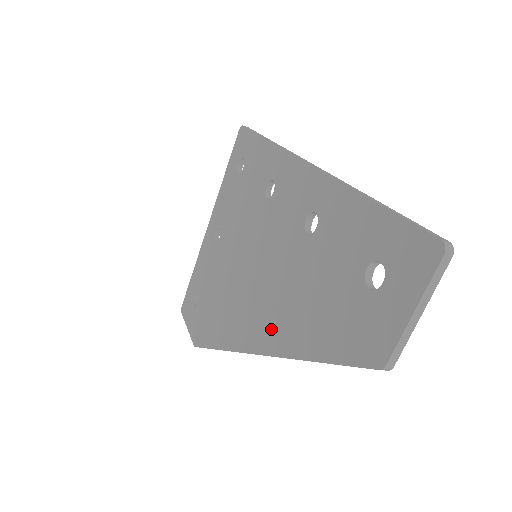
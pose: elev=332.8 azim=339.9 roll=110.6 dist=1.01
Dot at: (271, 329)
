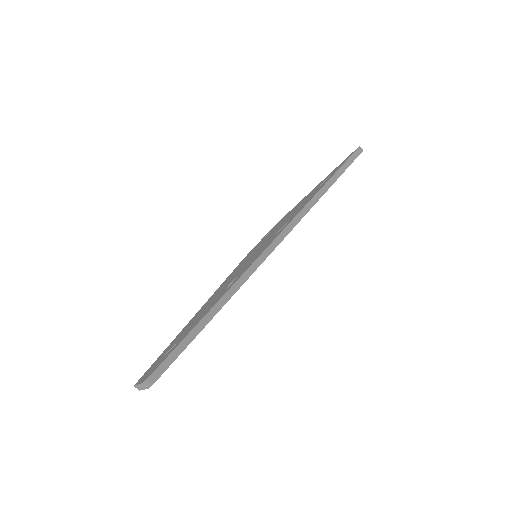
Dot at: (204, 305)
